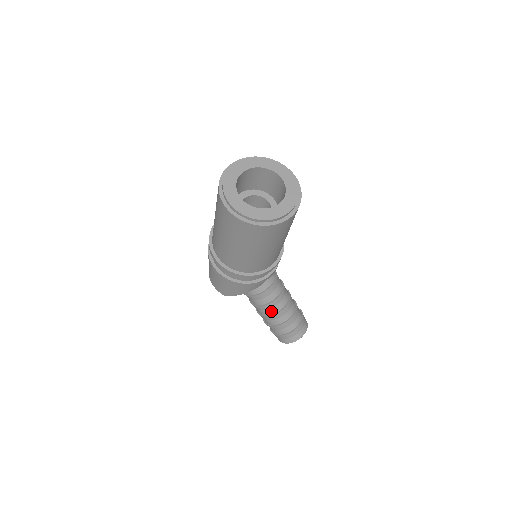
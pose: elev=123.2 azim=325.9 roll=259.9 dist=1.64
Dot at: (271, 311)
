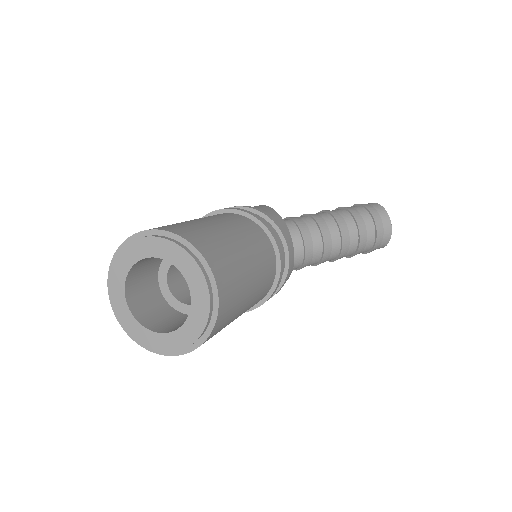
Dot at: (332, 257)
